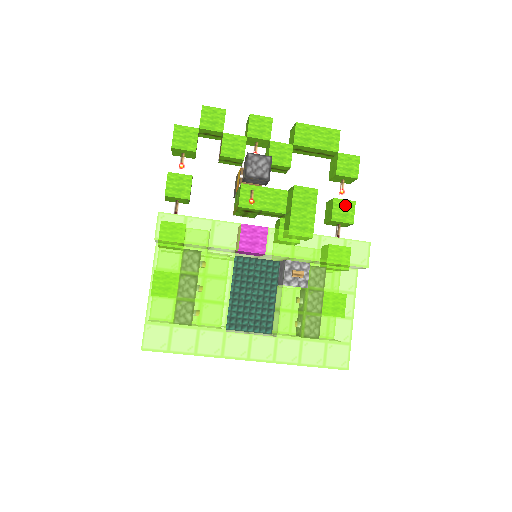
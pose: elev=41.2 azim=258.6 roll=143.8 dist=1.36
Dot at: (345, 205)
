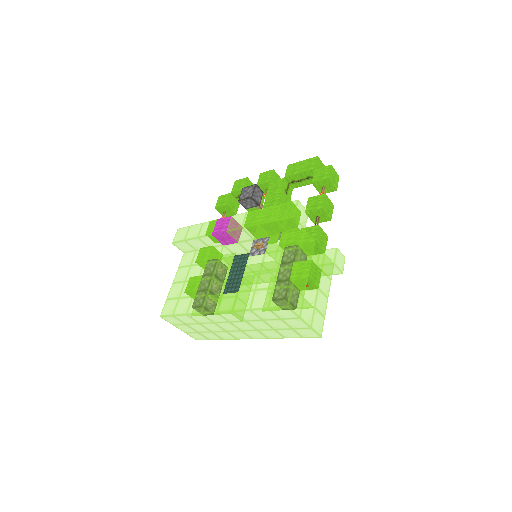
Dot at: (317, 199)
